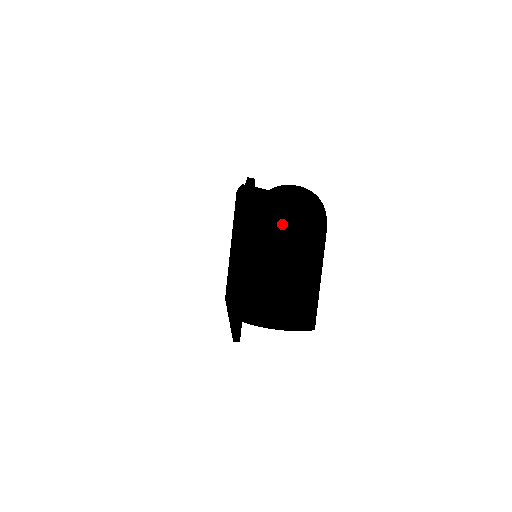
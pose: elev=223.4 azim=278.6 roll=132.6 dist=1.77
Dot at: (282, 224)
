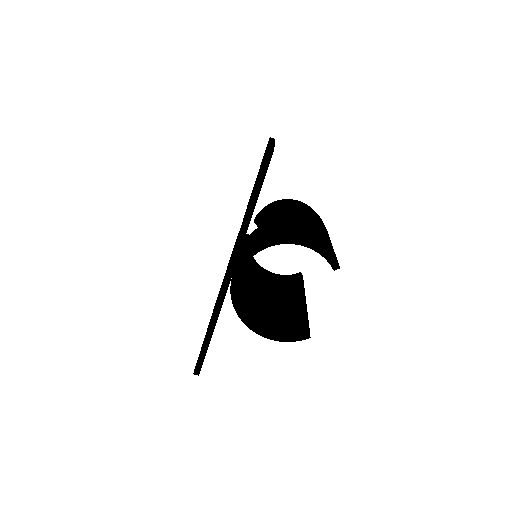
Dot at: (288, 207)
